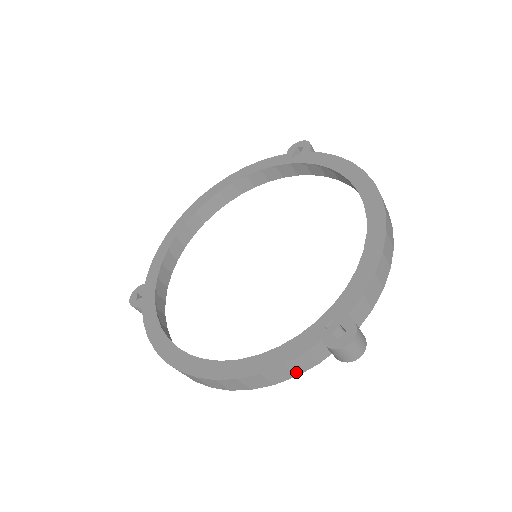
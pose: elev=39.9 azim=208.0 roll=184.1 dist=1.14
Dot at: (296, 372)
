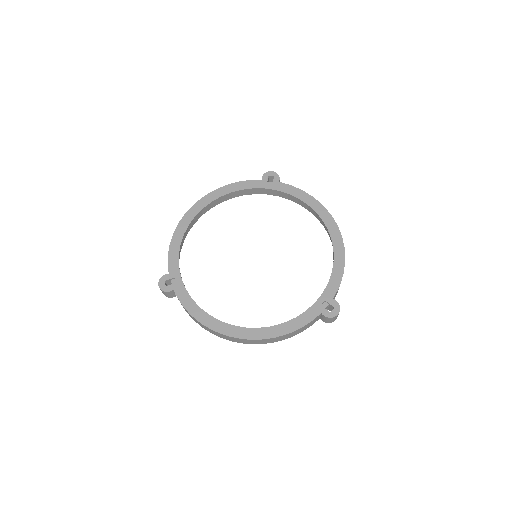
Dot at: (302, 330)
